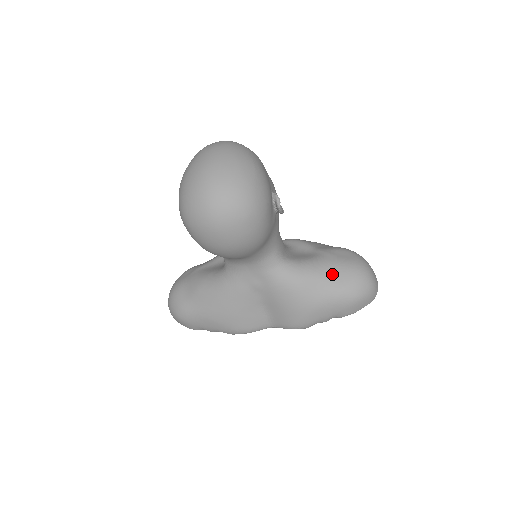
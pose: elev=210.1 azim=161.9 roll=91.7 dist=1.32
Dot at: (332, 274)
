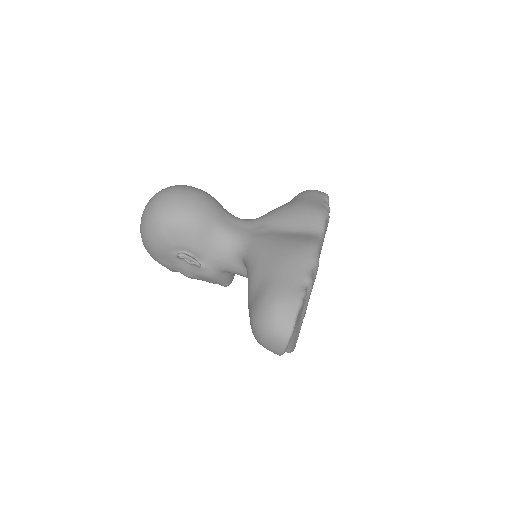
Dot at: occluded
